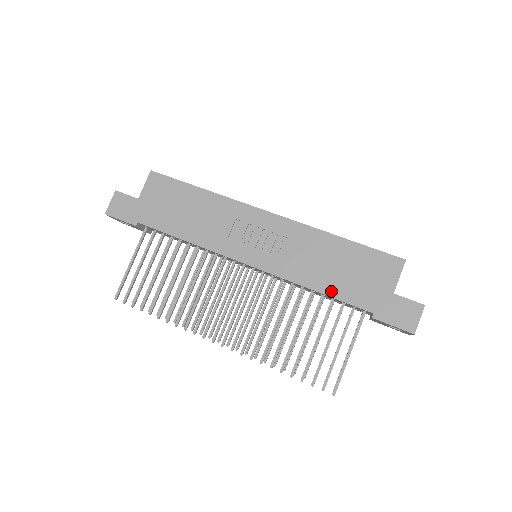
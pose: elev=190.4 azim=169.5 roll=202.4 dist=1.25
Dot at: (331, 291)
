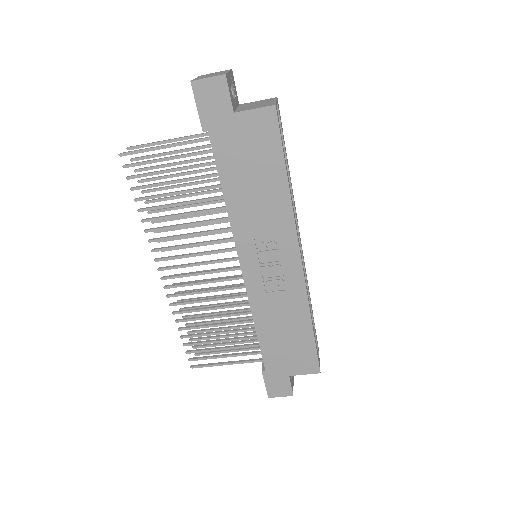
Dot at: (263, 338)
